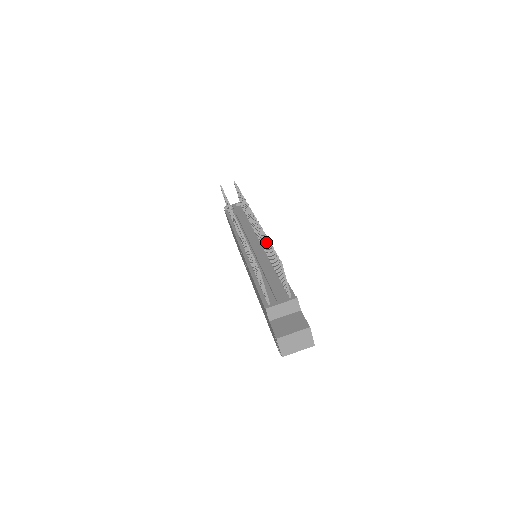
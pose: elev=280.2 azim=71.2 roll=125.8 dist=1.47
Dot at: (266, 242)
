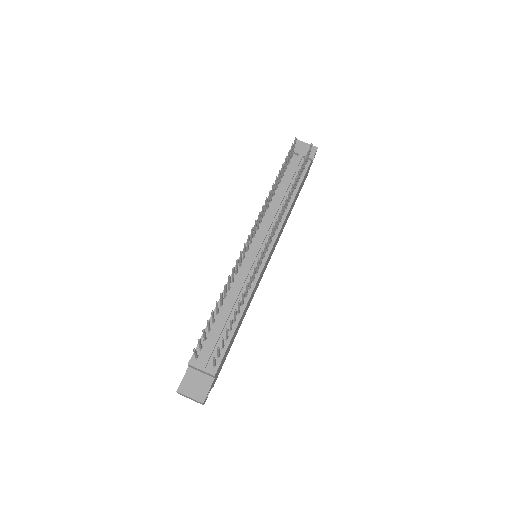
Dot at: (239, 303)
